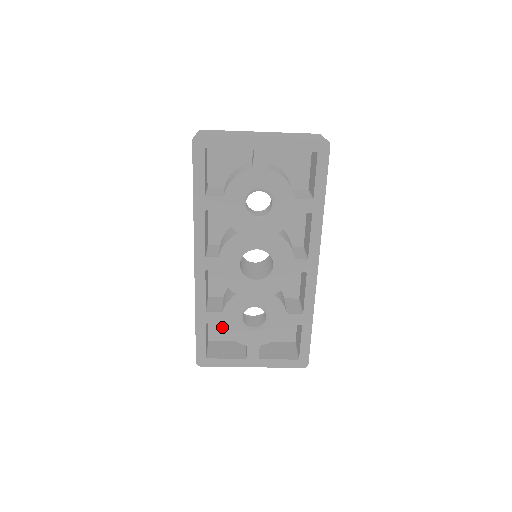
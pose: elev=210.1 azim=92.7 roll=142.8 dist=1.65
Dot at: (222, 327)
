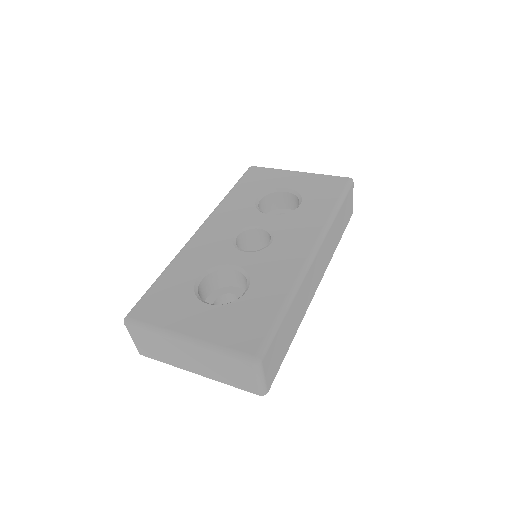
Dot at: occluded
